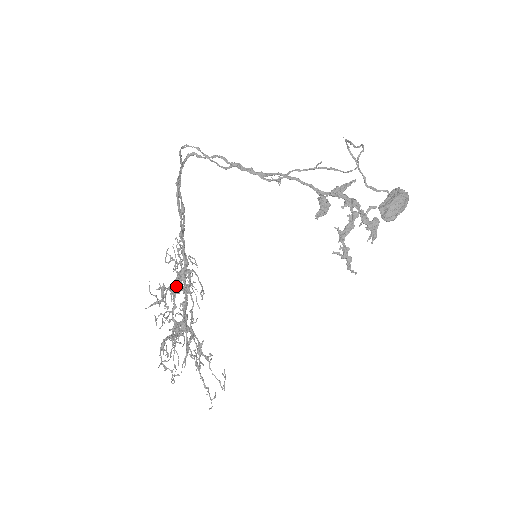
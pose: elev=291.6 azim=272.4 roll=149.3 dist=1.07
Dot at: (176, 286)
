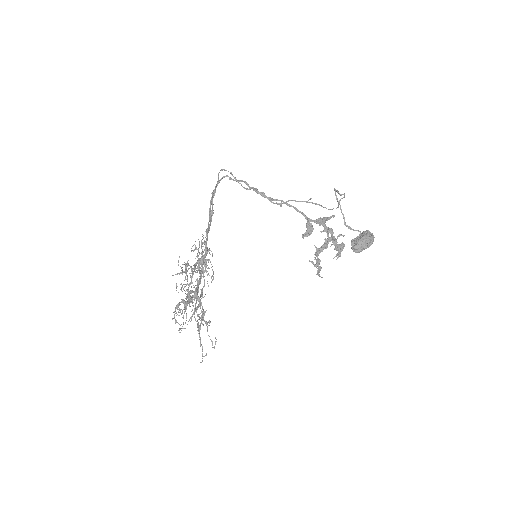
Dot at: occluded
